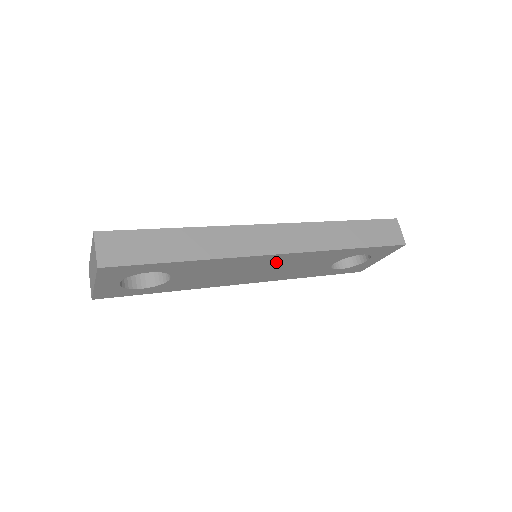
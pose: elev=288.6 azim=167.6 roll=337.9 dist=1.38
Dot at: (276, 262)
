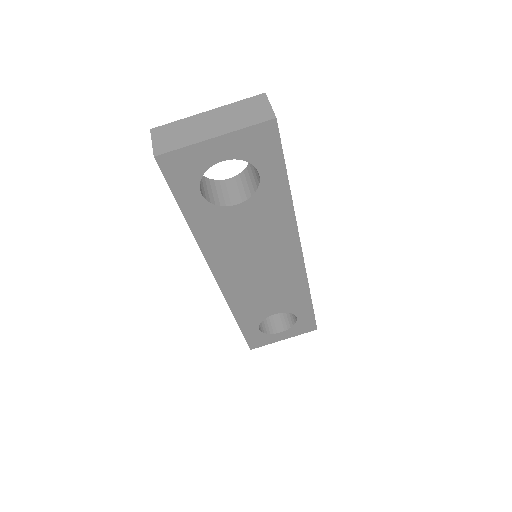
Dot at: (281, 268)
